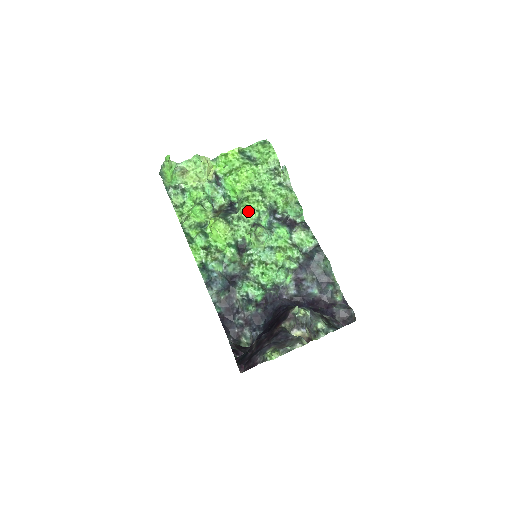
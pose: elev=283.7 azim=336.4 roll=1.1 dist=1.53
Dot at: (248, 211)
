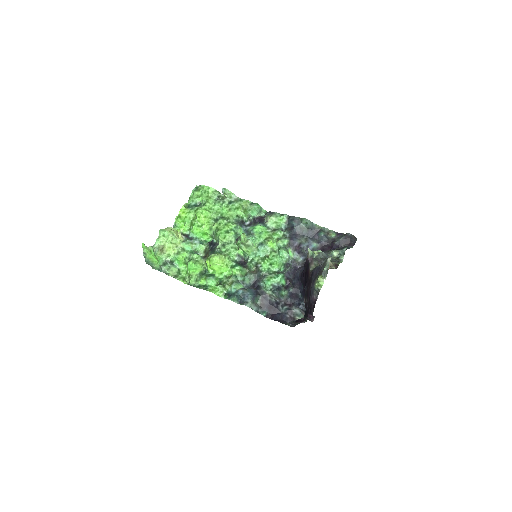
Dot at: (225, 235)
